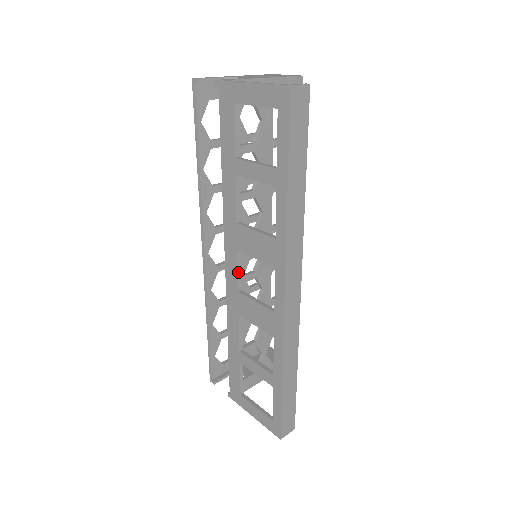
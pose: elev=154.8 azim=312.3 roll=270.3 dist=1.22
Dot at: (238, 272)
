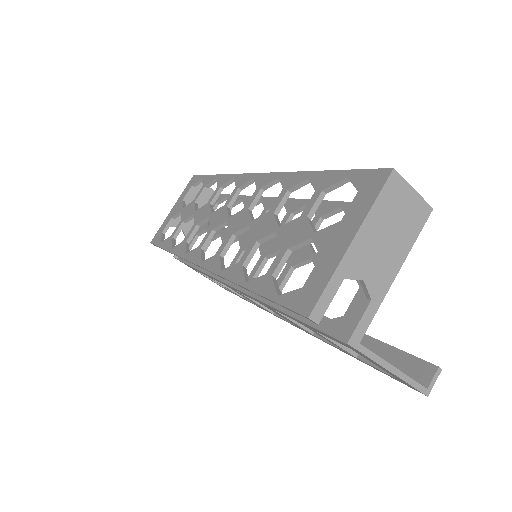
Dot at: occluded
